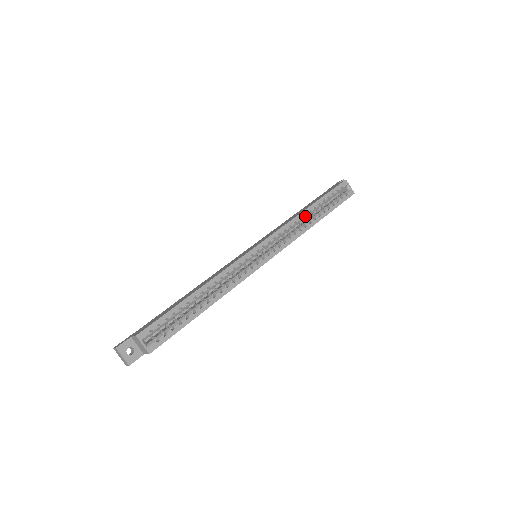
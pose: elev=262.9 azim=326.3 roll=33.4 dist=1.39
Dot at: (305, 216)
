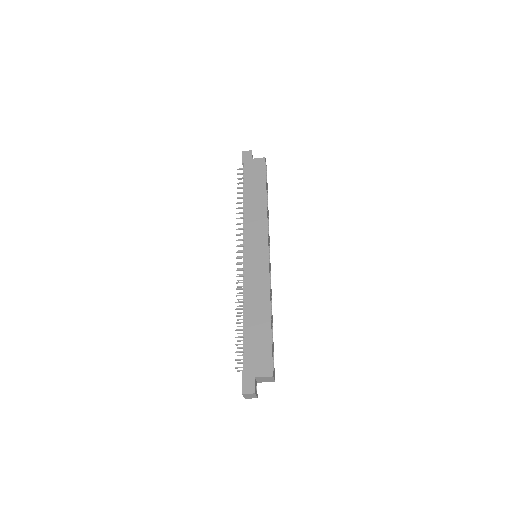
Dot at: occluded
